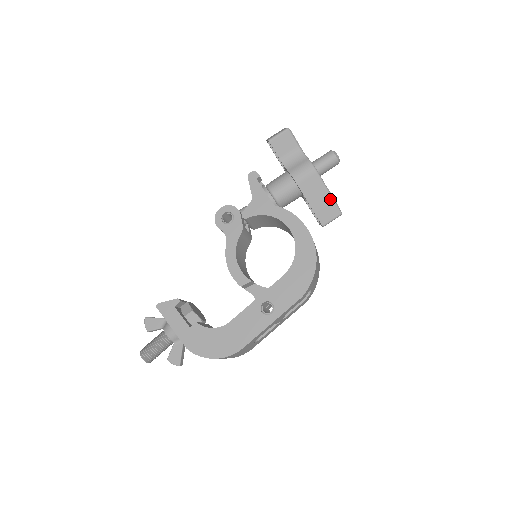
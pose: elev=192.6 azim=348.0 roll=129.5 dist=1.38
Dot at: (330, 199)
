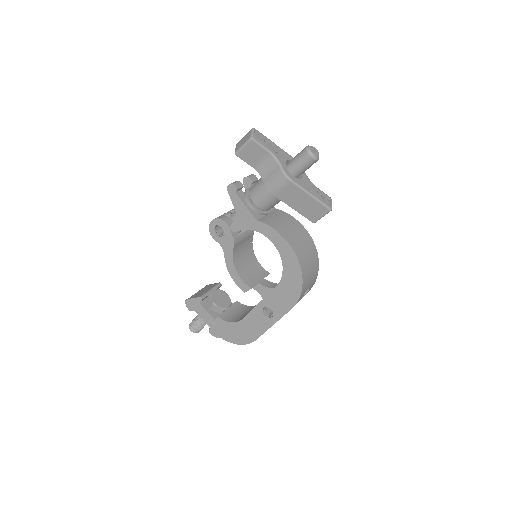
Dot at: (314, 201)
